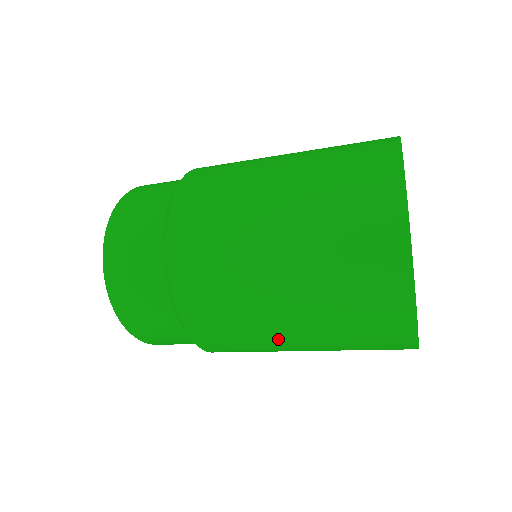
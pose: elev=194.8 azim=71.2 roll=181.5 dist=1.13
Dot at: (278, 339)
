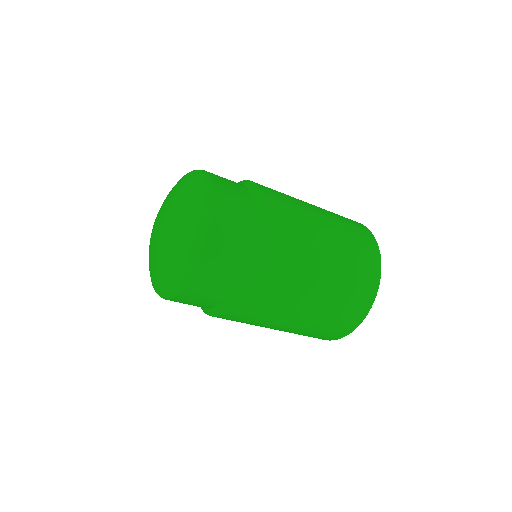
Dot at: (317, 253)
